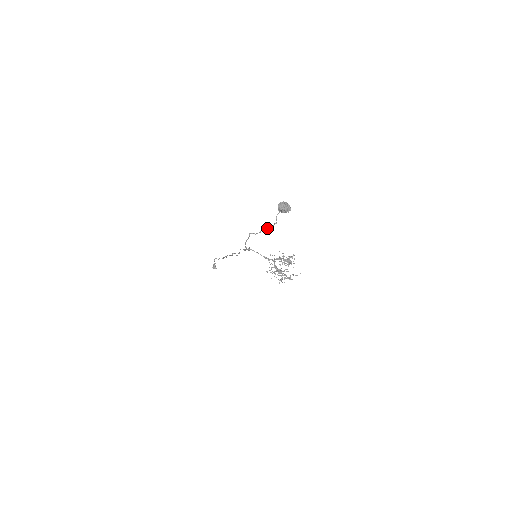
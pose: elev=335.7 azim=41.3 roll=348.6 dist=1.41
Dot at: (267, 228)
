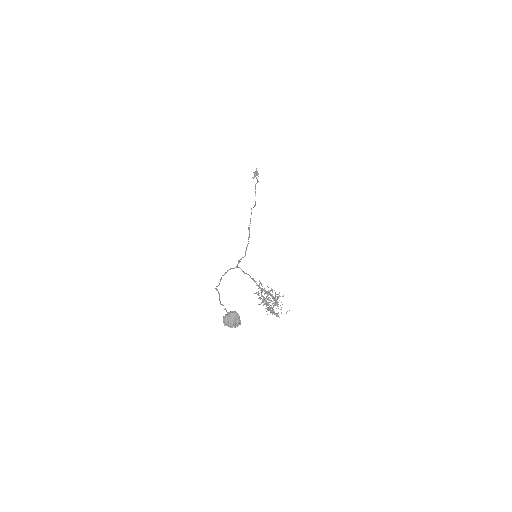
Dot at: occluded
